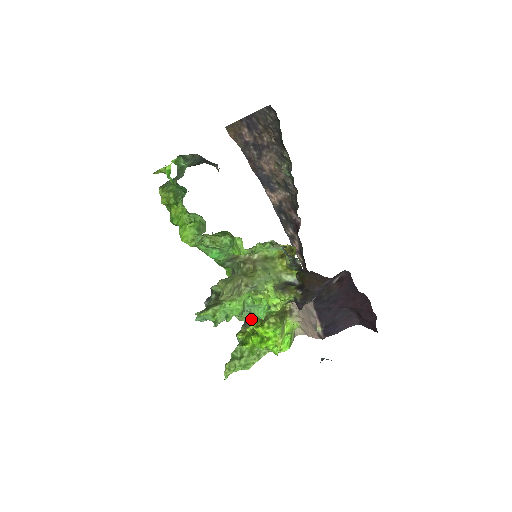
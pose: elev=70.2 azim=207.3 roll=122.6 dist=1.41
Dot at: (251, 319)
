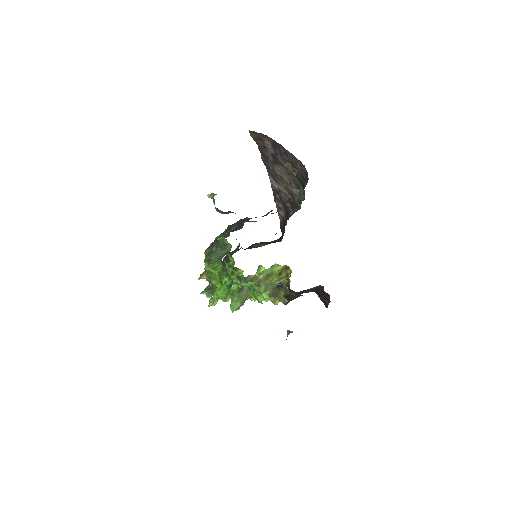
Dot at: occluded
